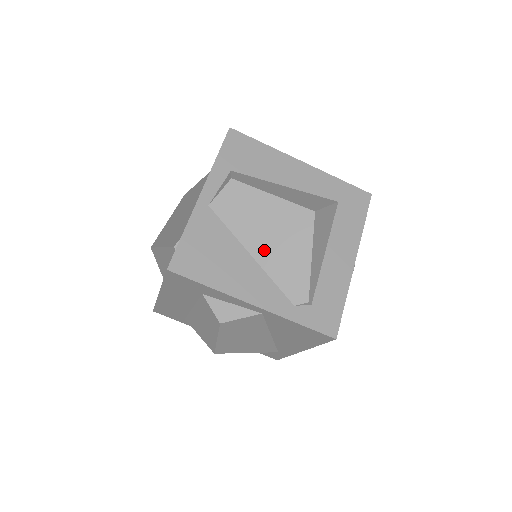
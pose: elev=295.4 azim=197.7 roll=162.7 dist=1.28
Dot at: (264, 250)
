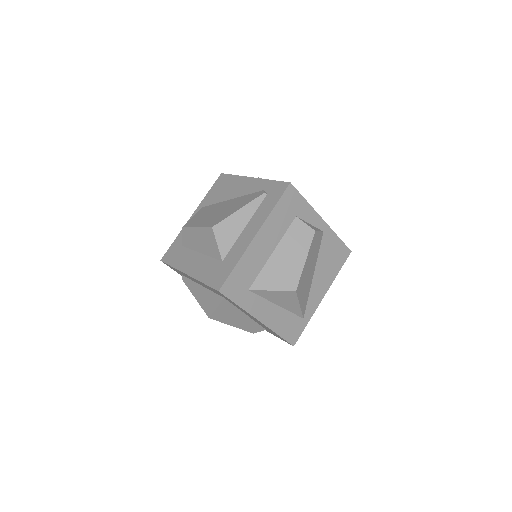
Dot at: occluded
